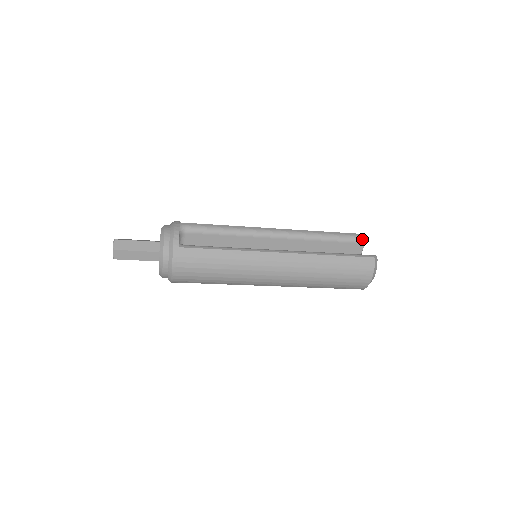
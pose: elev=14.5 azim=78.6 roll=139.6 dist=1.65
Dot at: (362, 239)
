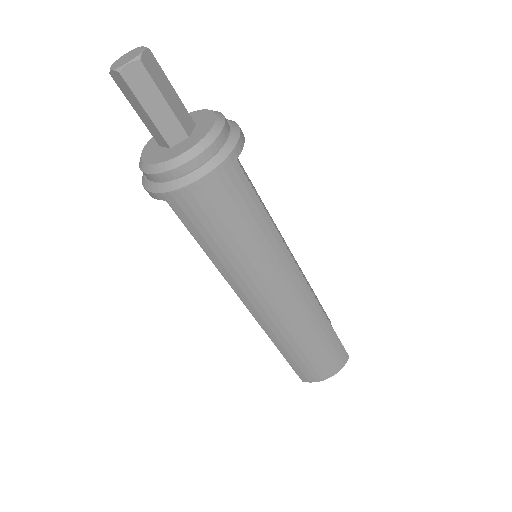
Dot at: occluded
